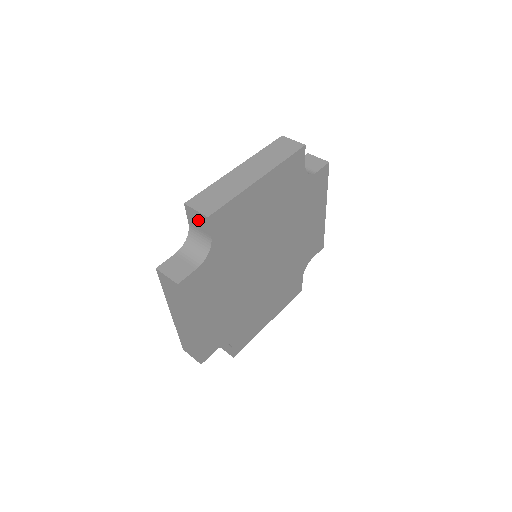
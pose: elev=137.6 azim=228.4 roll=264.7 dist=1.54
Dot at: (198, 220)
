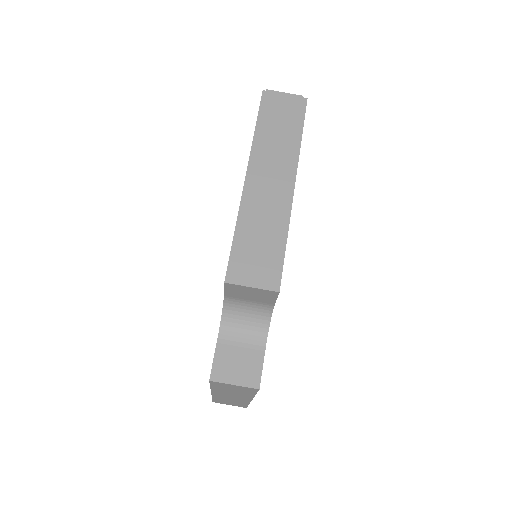
Dot at: occluded
